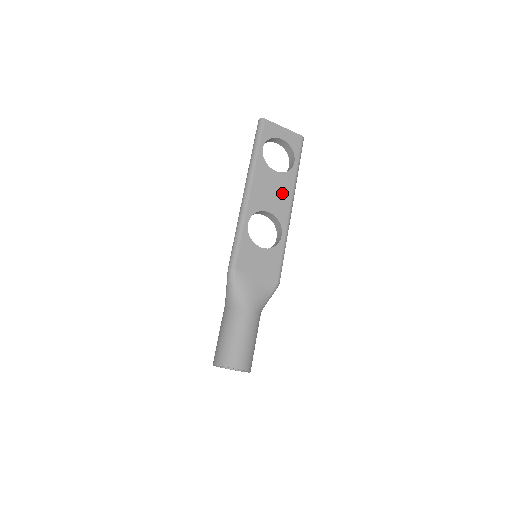
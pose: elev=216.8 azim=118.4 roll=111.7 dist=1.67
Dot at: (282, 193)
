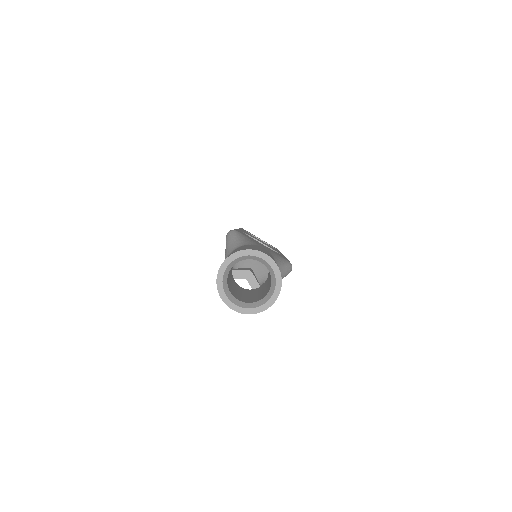
Dot at: occluded
